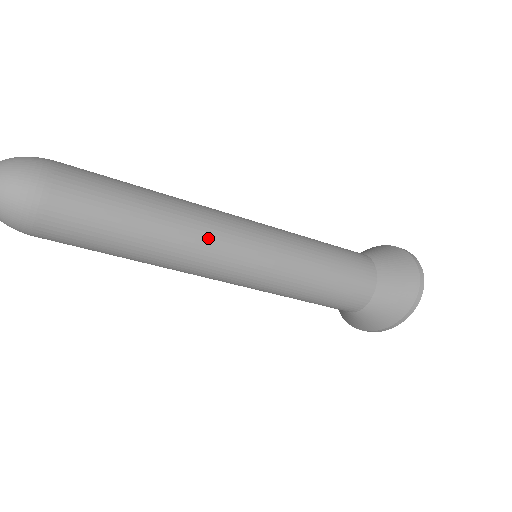
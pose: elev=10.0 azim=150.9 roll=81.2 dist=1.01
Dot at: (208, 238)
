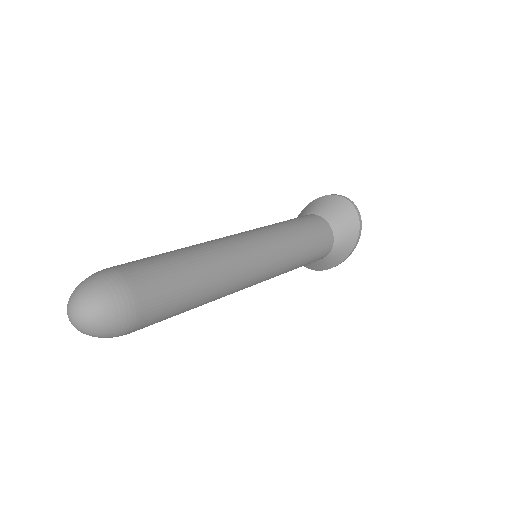
Dot at: (235, 255)
